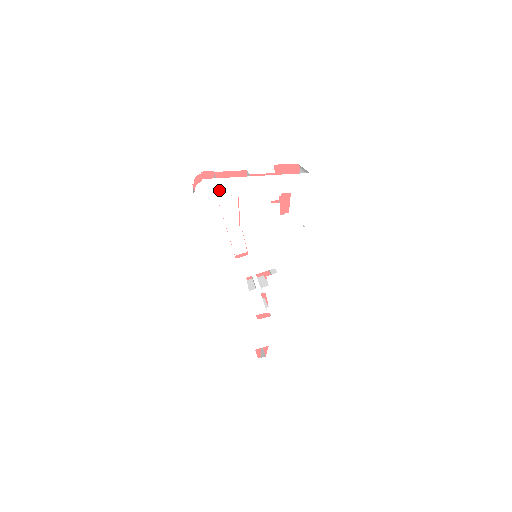
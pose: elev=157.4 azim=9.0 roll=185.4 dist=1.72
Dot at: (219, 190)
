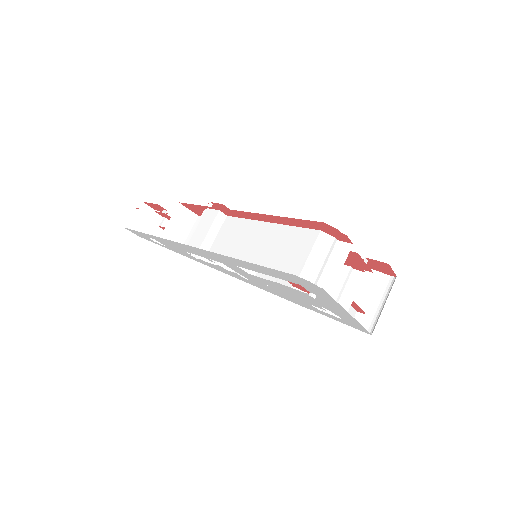
Dot at: (315, 290)
